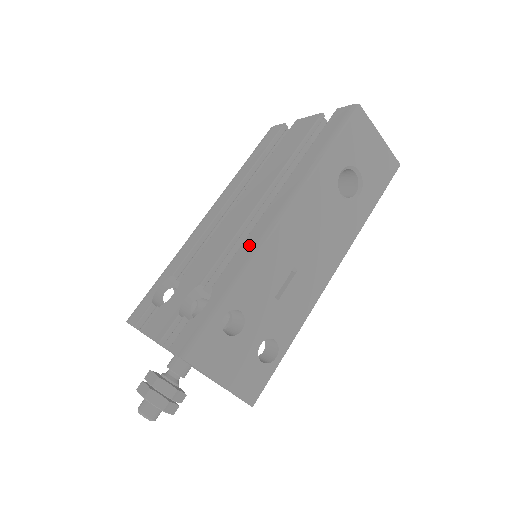
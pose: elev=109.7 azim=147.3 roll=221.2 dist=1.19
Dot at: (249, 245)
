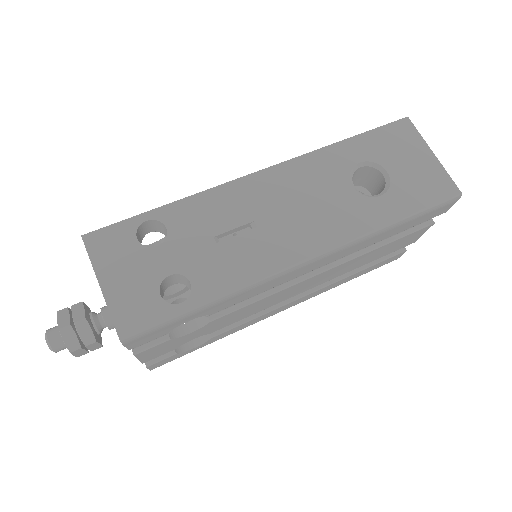
Dot at: occluded
